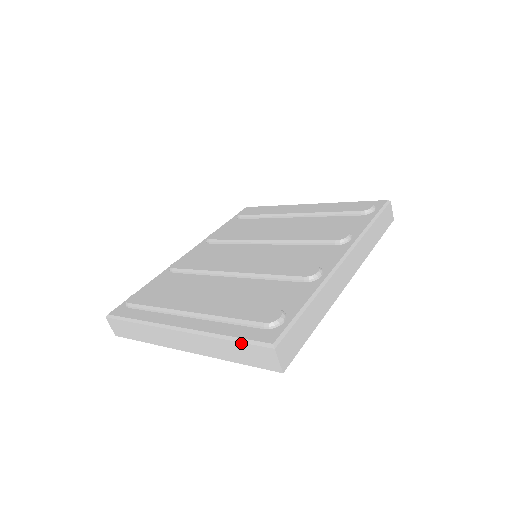
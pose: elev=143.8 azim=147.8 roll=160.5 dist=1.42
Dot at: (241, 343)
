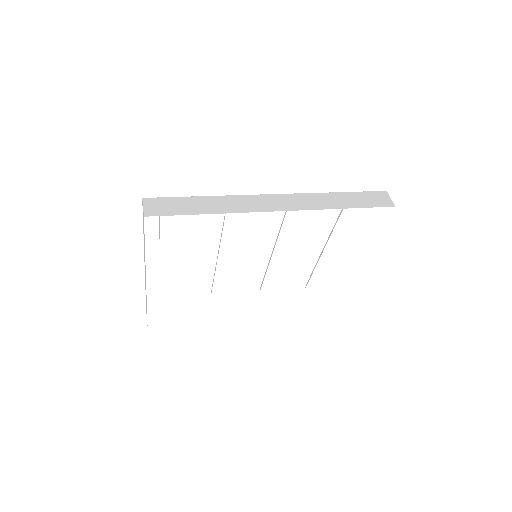
Dot at: occluded
